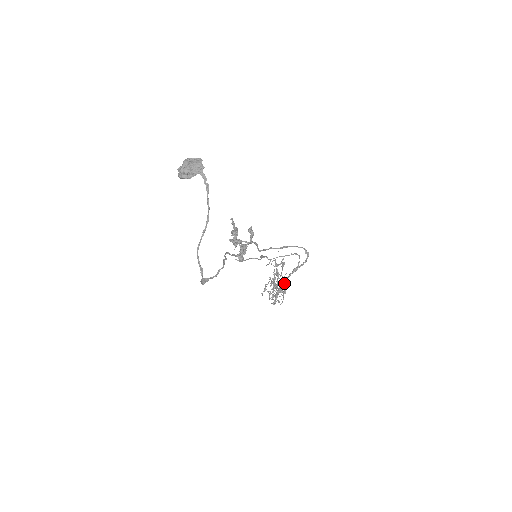
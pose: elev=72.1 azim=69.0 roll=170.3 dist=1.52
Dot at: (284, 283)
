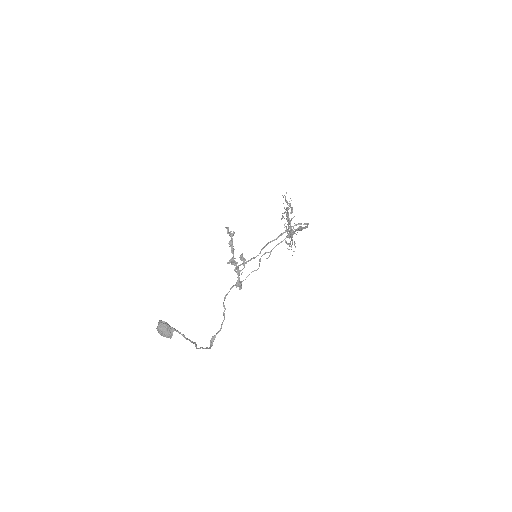
Dot at: (294, 233)
